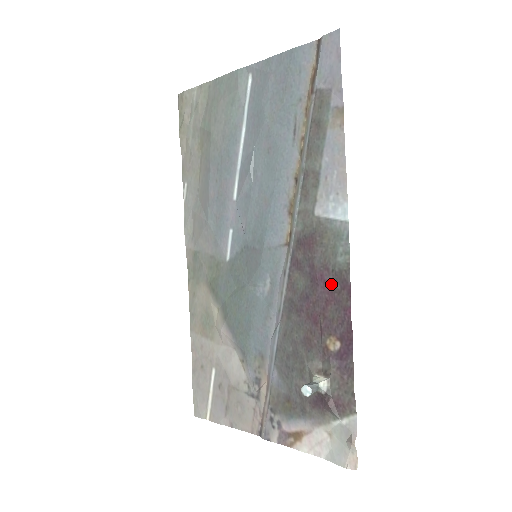
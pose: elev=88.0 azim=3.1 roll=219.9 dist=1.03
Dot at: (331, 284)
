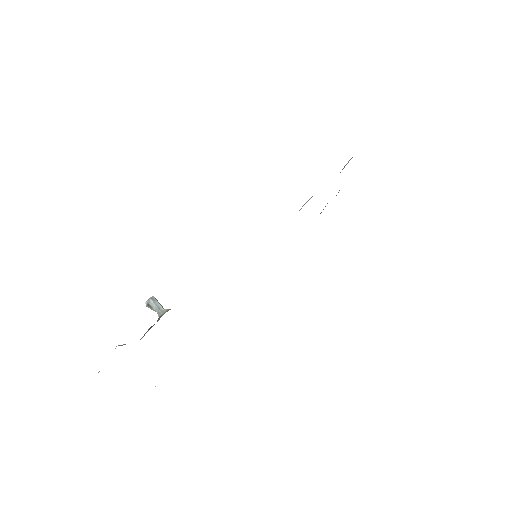
Dot at: occluded
